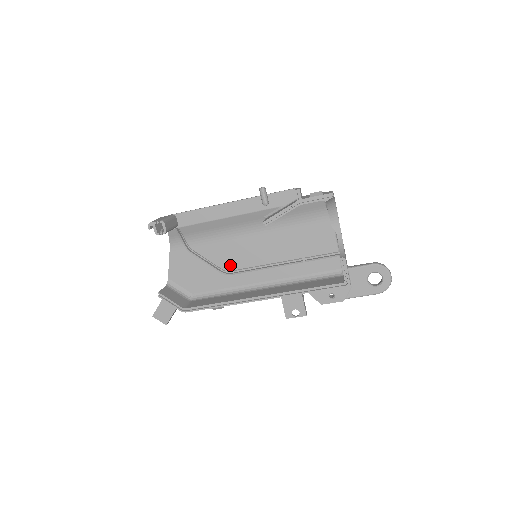
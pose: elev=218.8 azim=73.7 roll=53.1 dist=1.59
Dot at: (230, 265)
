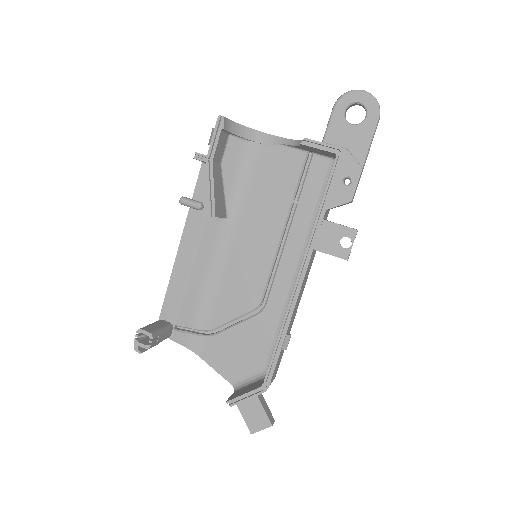
Dot at: (254, 297)
